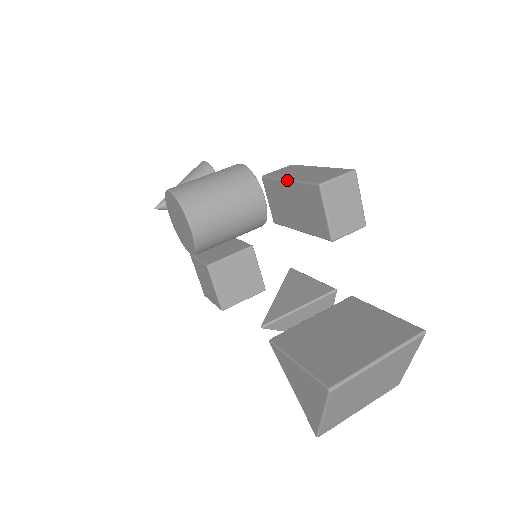
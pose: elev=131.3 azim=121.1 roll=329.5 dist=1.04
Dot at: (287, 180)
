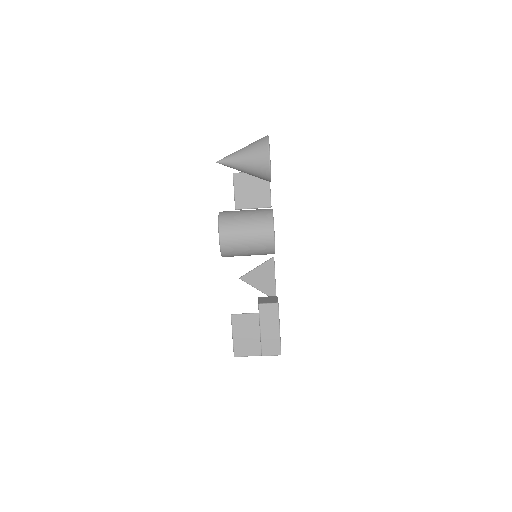
Dot at: (260, 331)
